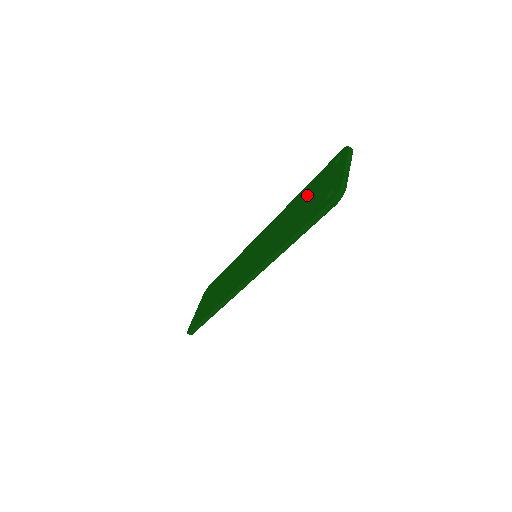
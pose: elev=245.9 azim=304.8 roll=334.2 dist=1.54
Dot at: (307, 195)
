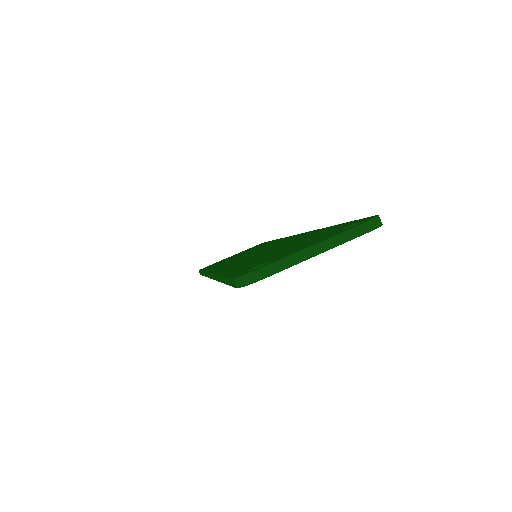
Dot at: (306, 238)
